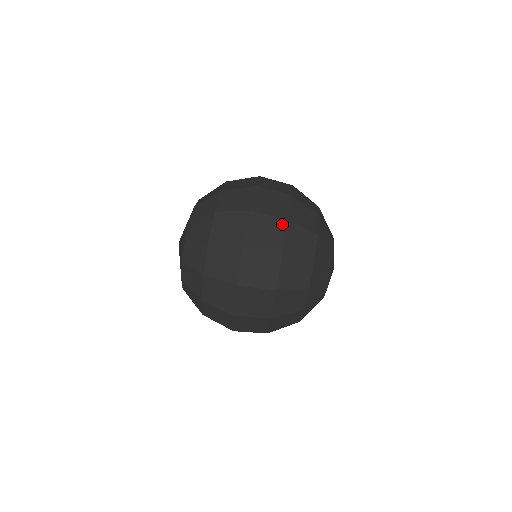
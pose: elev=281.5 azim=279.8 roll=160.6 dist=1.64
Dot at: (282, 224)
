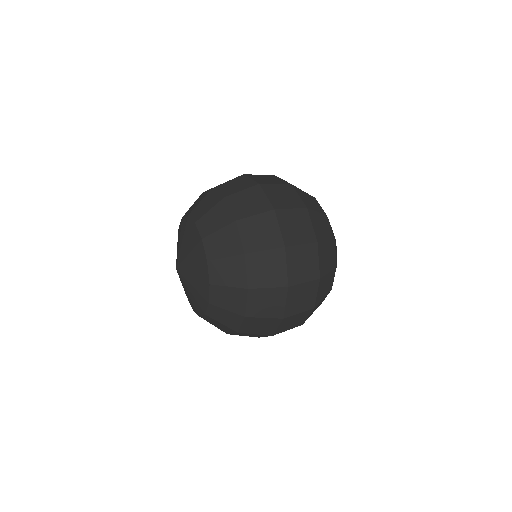
Dot at: occluded
